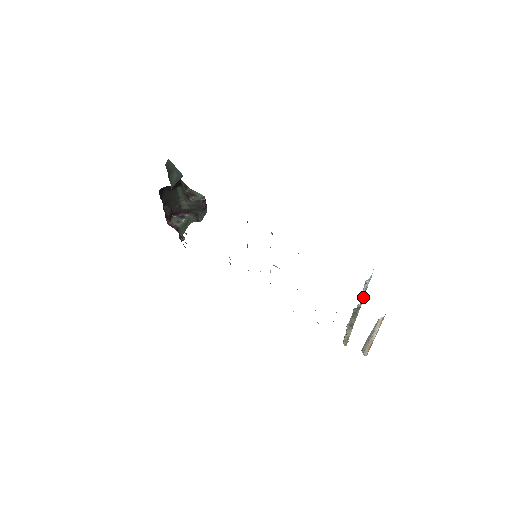
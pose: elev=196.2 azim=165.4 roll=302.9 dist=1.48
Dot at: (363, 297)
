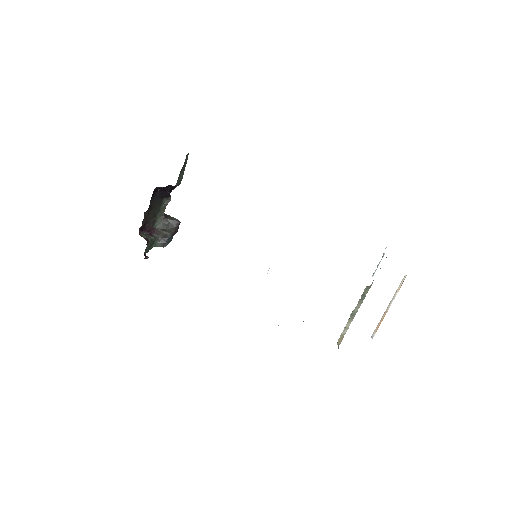
Dot at: occluded
